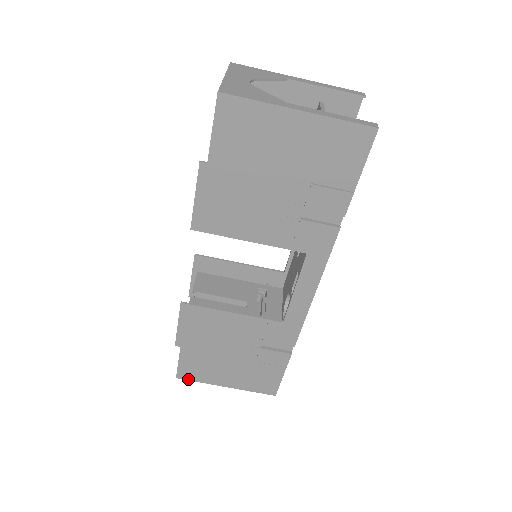
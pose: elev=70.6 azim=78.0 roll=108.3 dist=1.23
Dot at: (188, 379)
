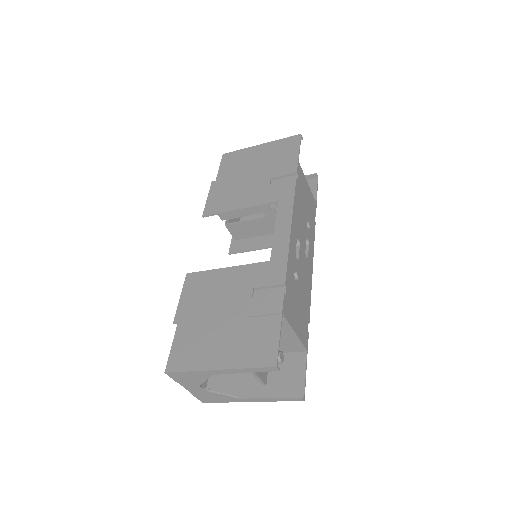
Dot at: occluded
